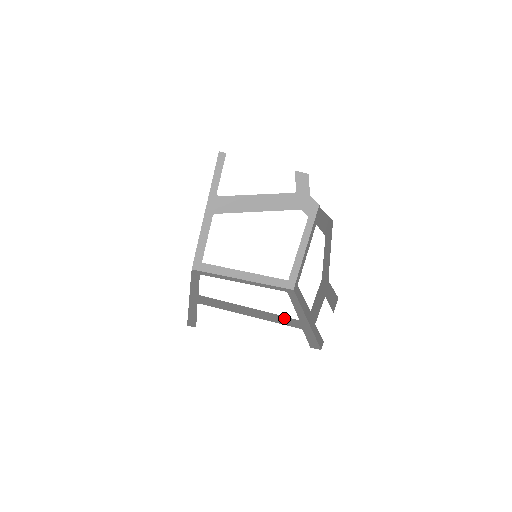
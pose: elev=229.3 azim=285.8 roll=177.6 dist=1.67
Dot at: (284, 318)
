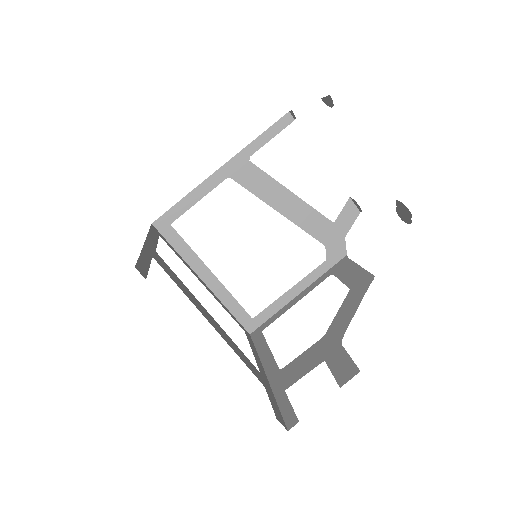
Dot at: (245, 357)
